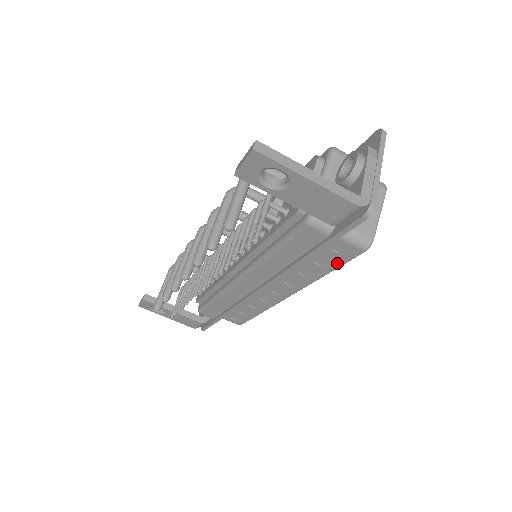
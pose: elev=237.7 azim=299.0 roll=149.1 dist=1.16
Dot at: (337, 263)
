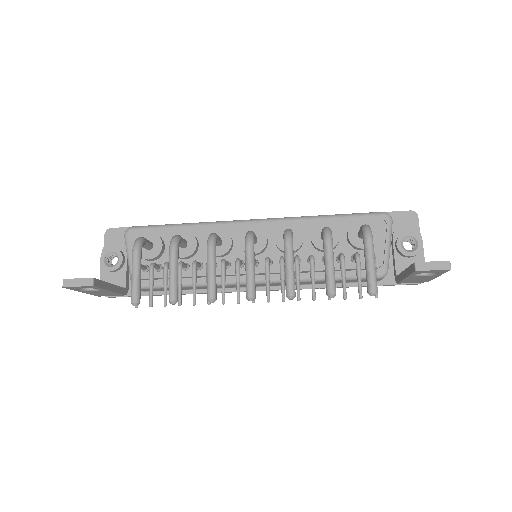
Dot at: occluded
